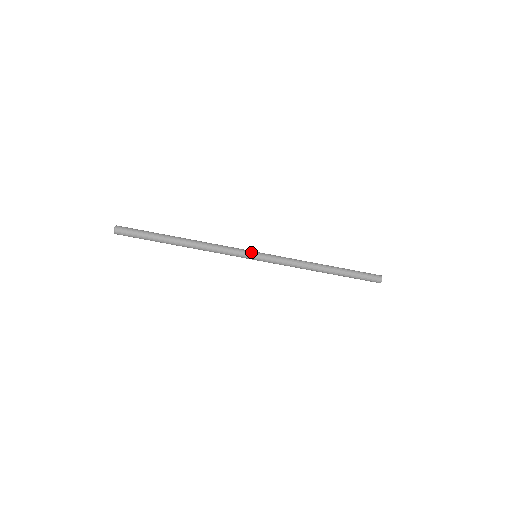
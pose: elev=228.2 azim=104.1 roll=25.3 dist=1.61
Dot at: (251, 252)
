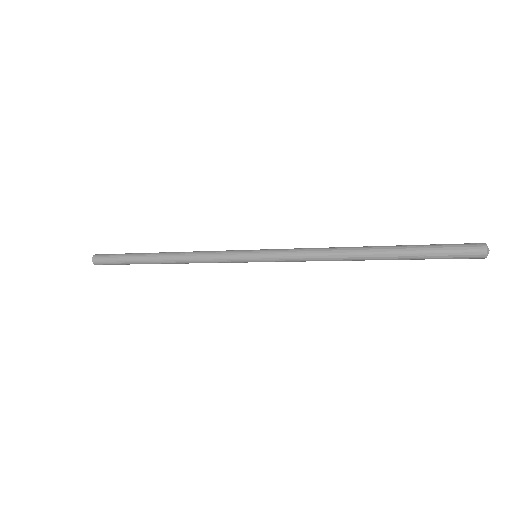
Dot at: (245, 259)
